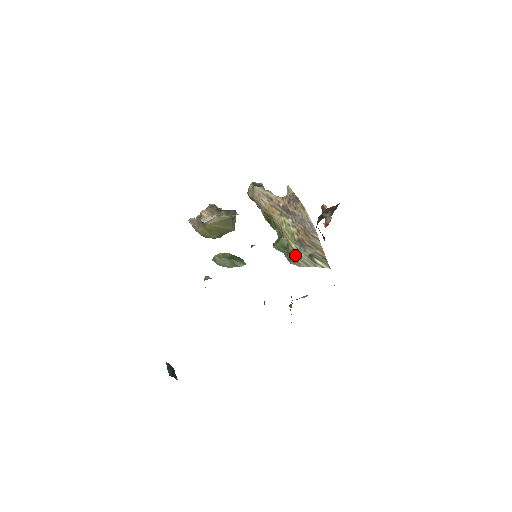
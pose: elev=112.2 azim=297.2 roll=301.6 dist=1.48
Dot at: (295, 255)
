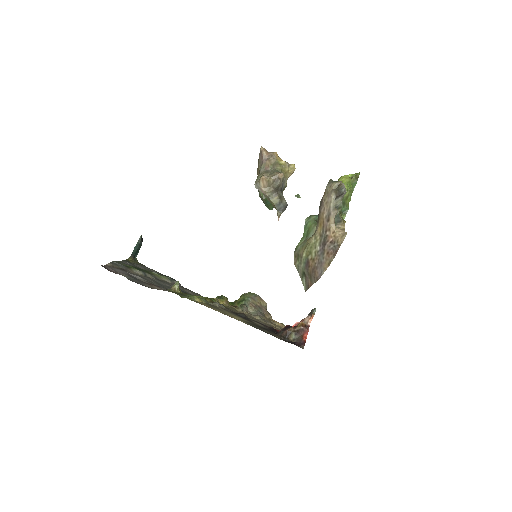
Dot at: (300, 257)
